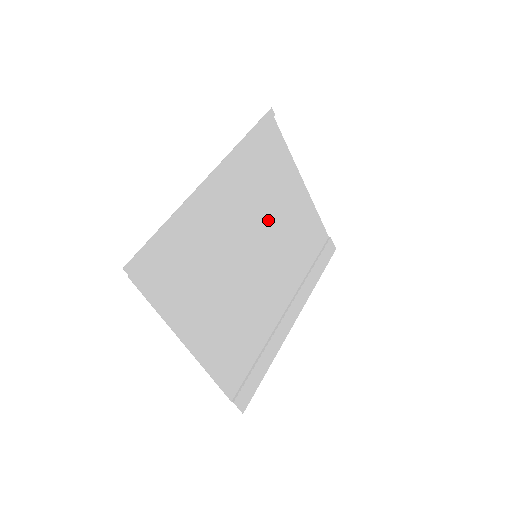
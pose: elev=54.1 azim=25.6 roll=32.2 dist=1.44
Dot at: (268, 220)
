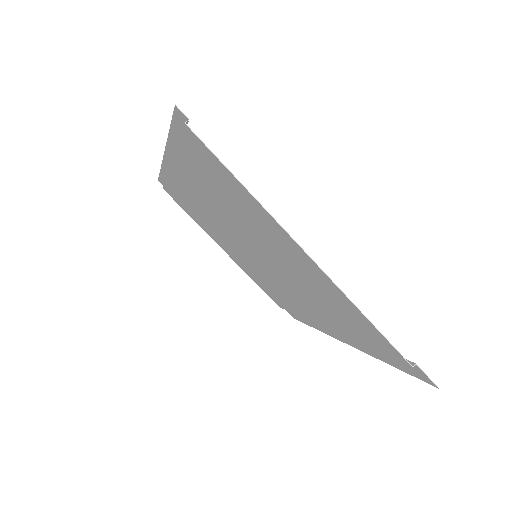
Dot at: (232, 243)
